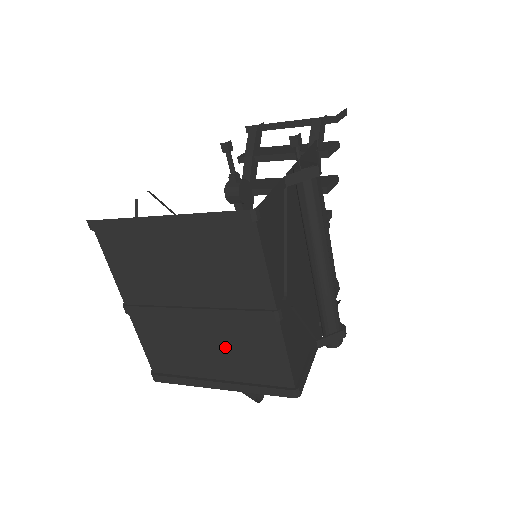
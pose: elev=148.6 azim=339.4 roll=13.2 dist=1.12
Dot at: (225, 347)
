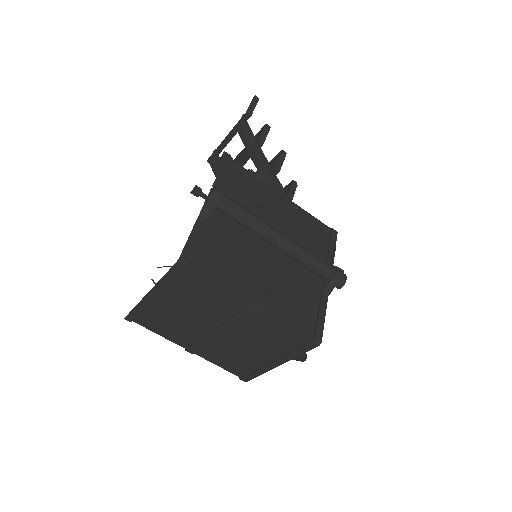
Dot at: (253, 340)
